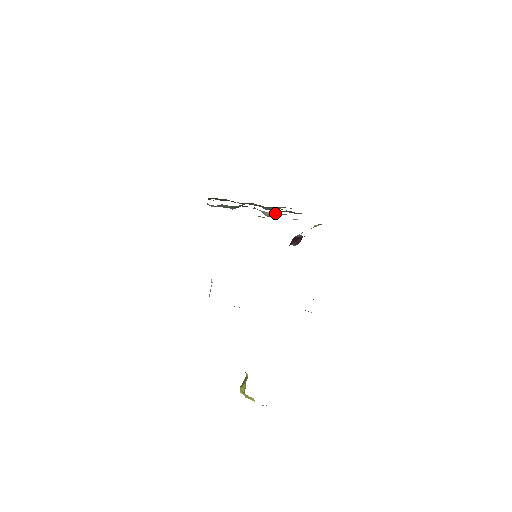
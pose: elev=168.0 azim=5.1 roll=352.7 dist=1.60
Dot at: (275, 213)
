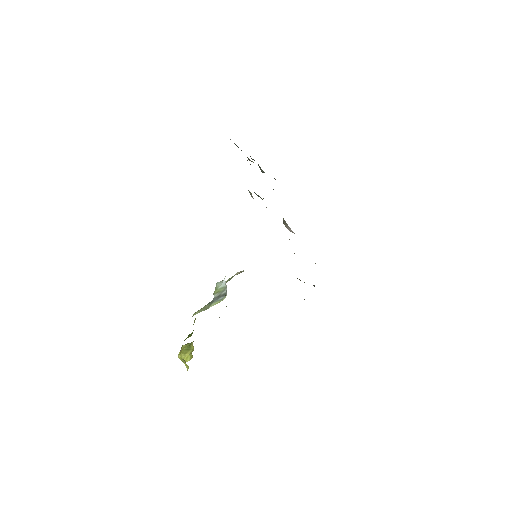
Dot at: occluded
